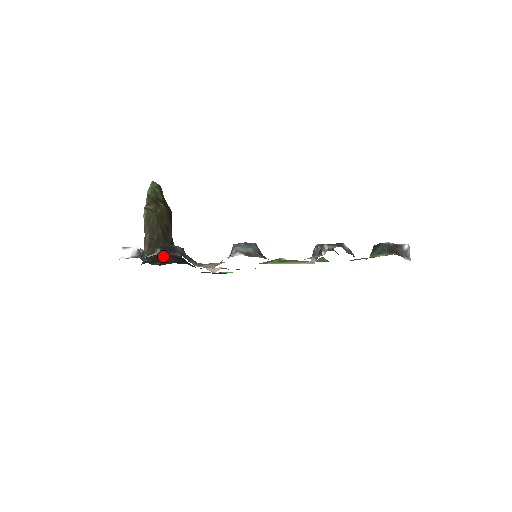
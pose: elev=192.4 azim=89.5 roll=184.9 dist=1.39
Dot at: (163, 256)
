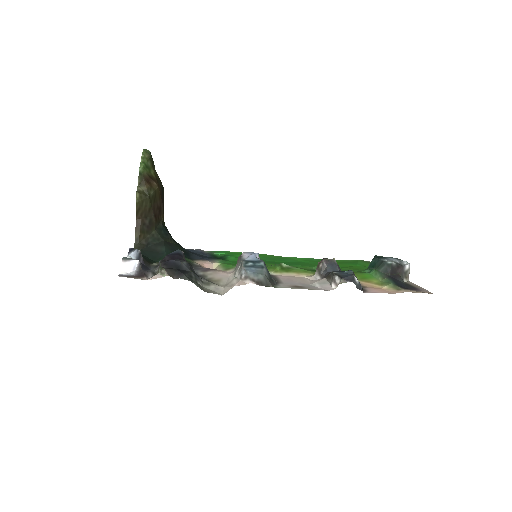
Dot at: (162, 260)
